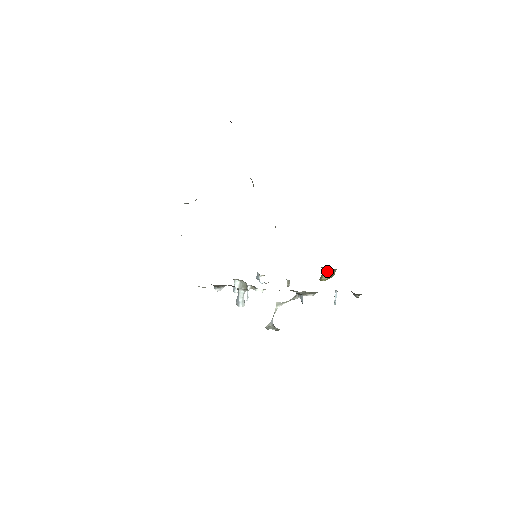
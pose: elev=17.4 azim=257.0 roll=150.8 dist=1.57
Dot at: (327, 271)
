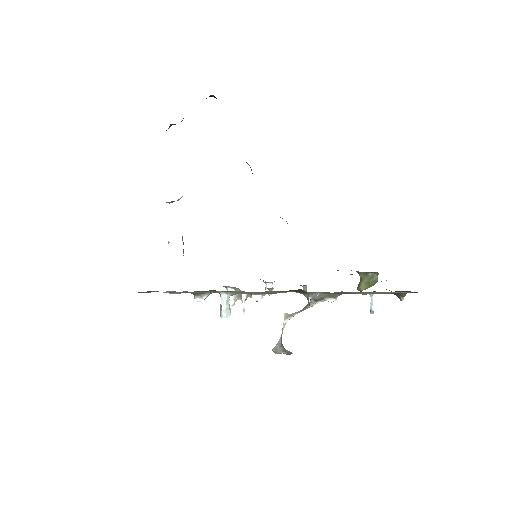
Dot at: (366, 276)
